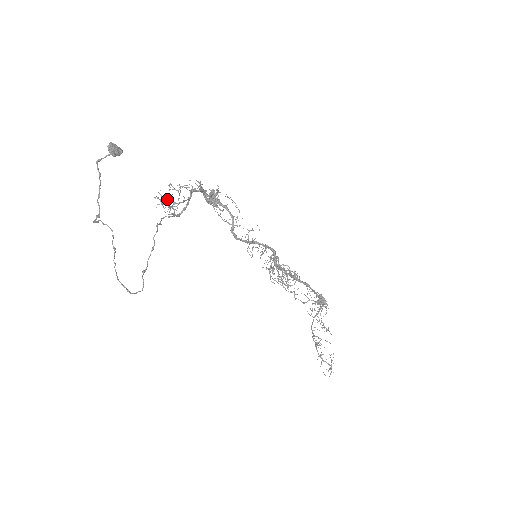
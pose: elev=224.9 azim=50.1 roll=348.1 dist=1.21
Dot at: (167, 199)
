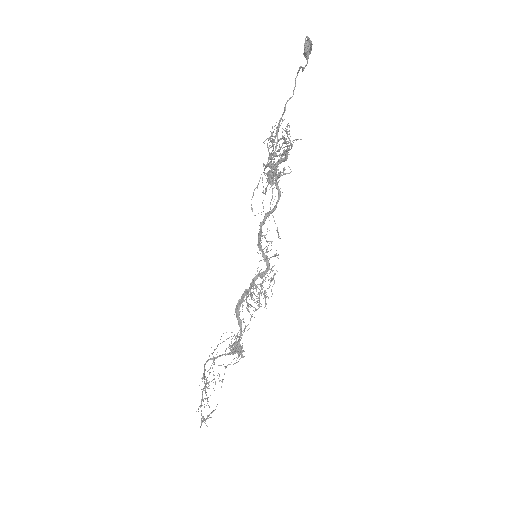
Dot at: occluded
